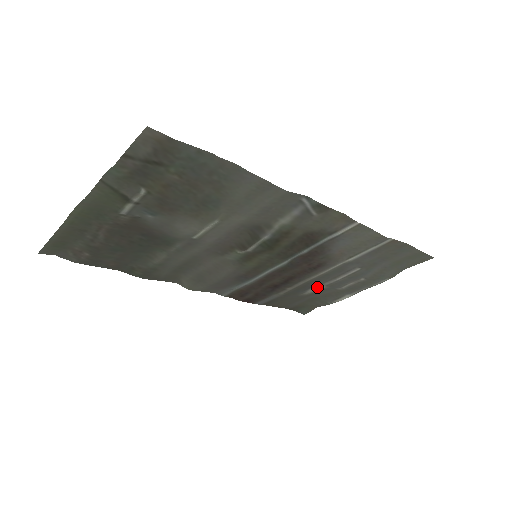
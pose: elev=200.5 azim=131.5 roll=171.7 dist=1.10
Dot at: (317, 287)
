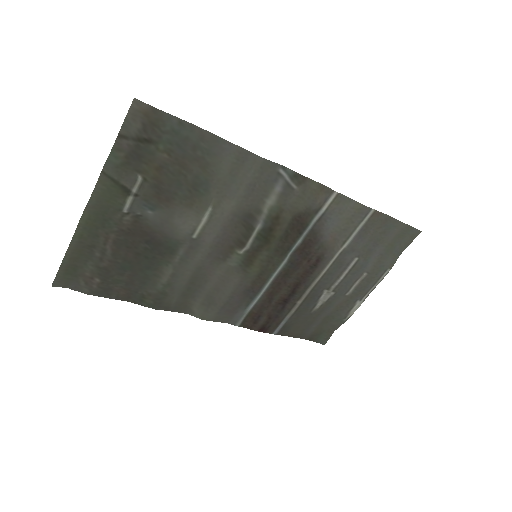
Dot at: (325, 295)
